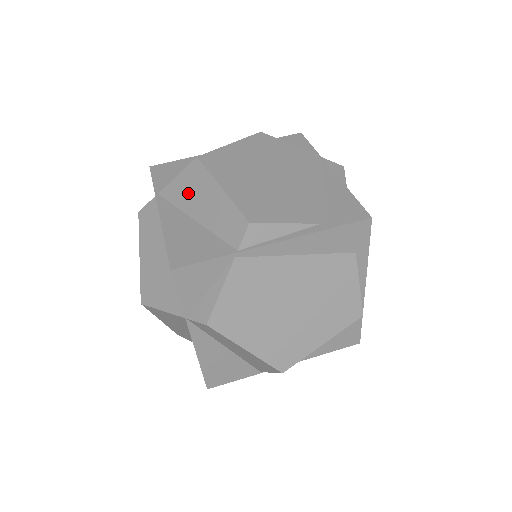
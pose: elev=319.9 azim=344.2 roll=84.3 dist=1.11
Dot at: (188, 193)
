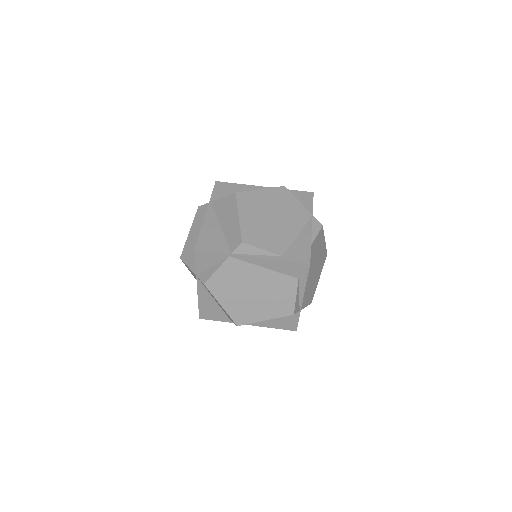
Dot at: (224, 210)
